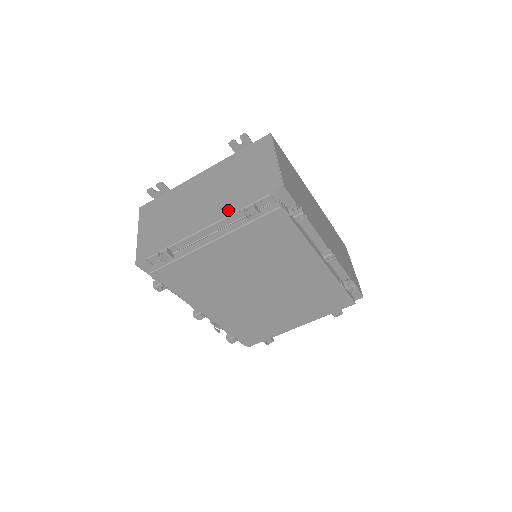
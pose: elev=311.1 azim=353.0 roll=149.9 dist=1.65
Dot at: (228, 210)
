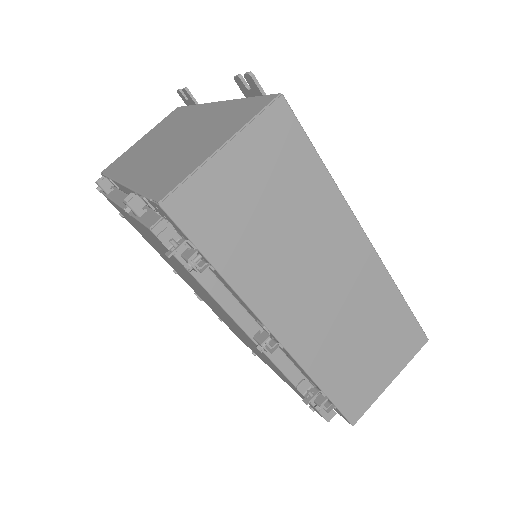
Dot at: (140, 180)
